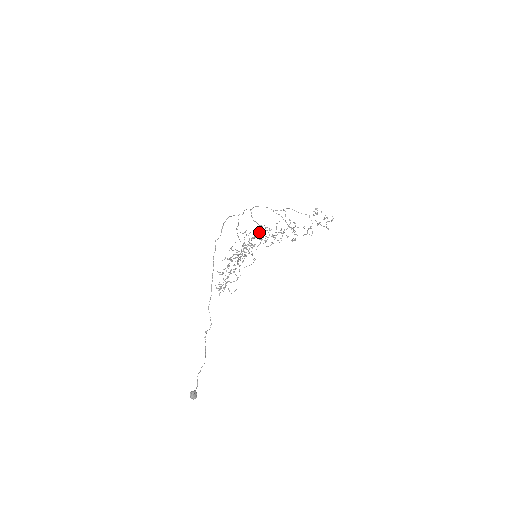
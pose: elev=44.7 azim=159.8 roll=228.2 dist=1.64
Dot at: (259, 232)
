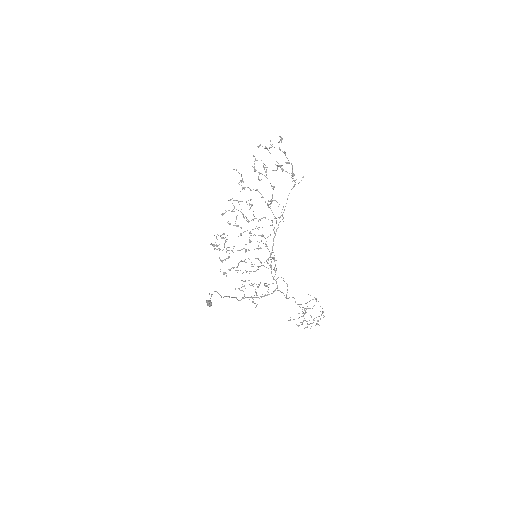
Dot at: occluded
